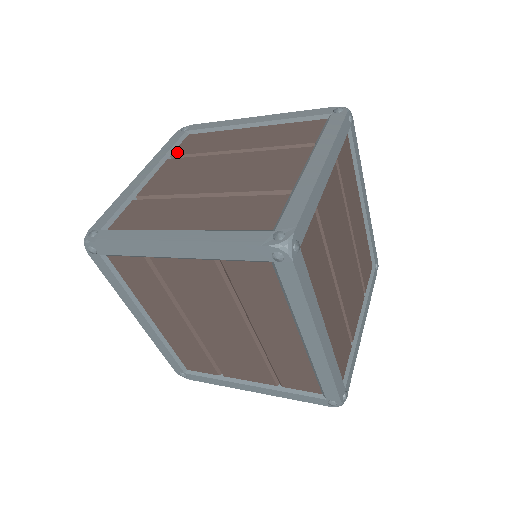
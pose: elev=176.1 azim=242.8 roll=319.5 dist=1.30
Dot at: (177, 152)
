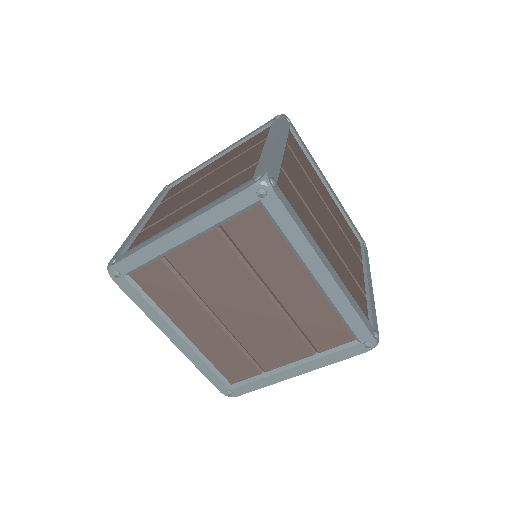
Dot at: (165, 199)
